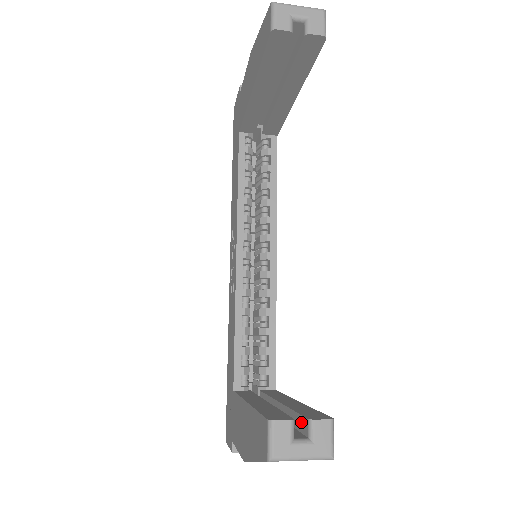
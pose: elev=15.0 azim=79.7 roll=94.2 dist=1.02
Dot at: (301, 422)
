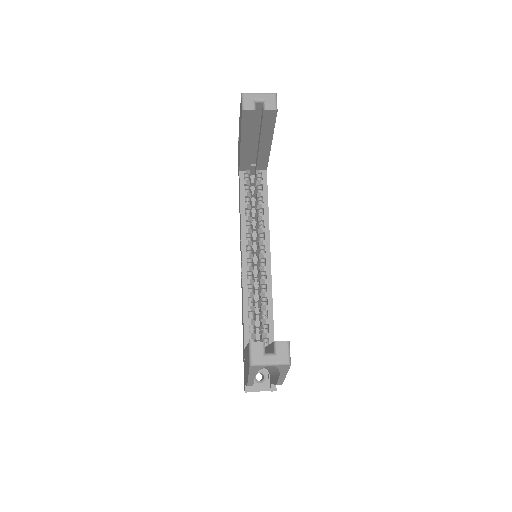
Dot at: (272, 346)
